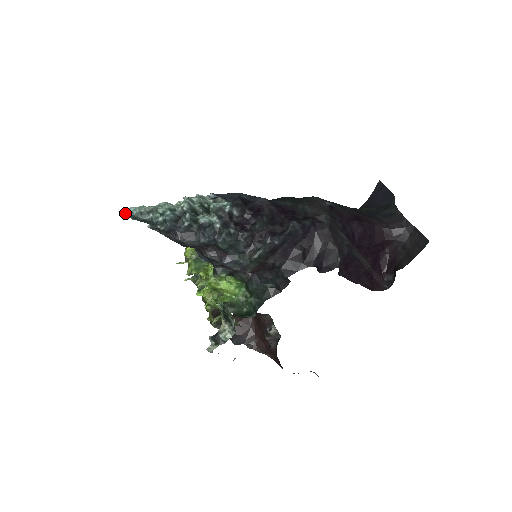
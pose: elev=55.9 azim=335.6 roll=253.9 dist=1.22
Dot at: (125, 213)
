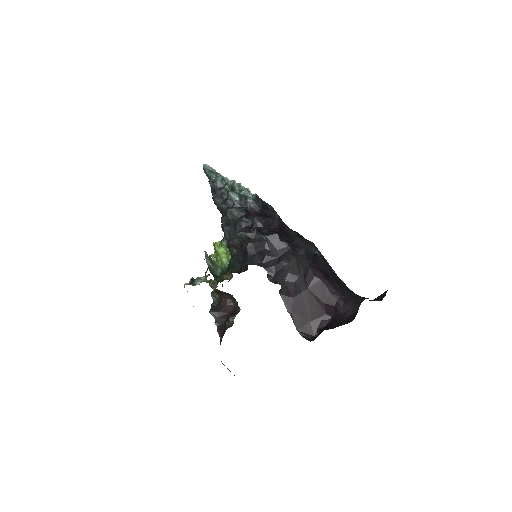
Dot at: (203, 165)
